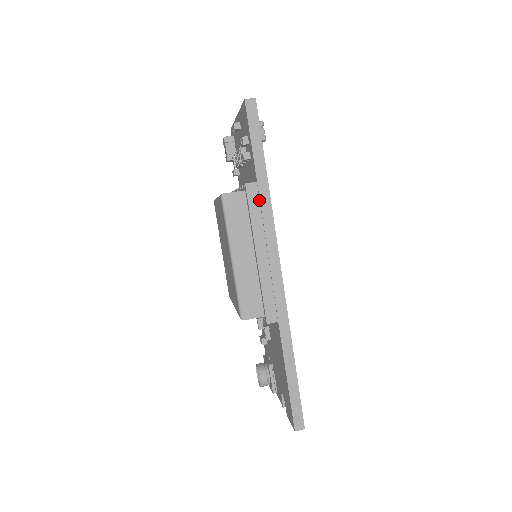
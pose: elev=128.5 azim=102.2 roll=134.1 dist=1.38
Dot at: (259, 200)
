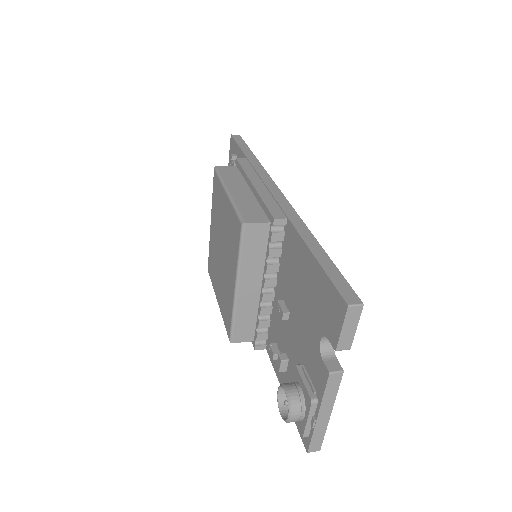
Dot at: (250, 164)
